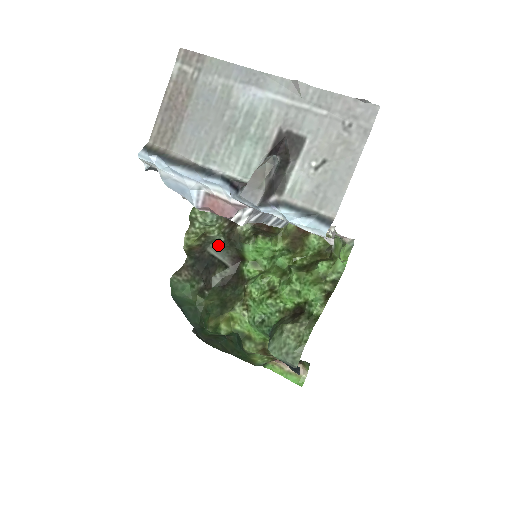
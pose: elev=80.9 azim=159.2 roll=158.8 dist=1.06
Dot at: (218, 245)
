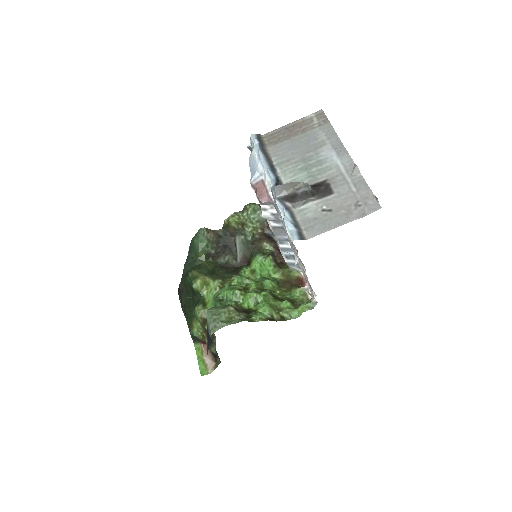
Dot at: (244, 240)
